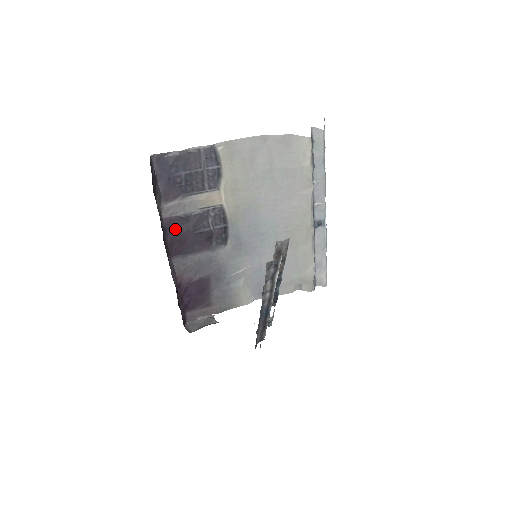
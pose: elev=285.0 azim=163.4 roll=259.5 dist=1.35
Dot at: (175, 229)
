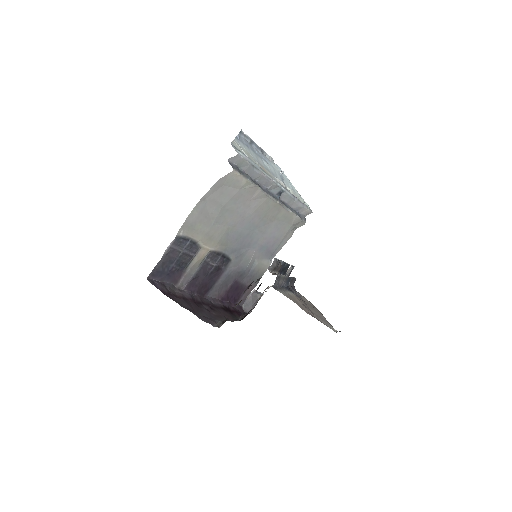
Dot at: (195, 286)
